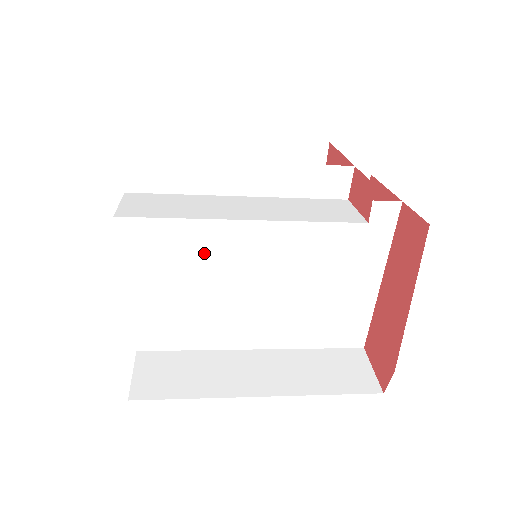
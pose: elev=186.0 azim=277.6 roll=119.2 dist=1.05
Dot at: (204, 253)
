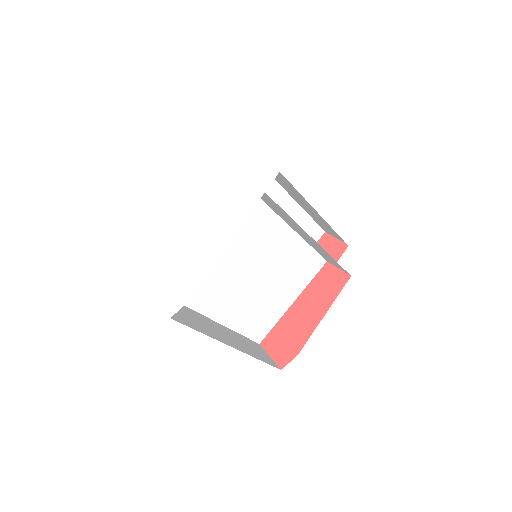
Dot at: (241, 239)
